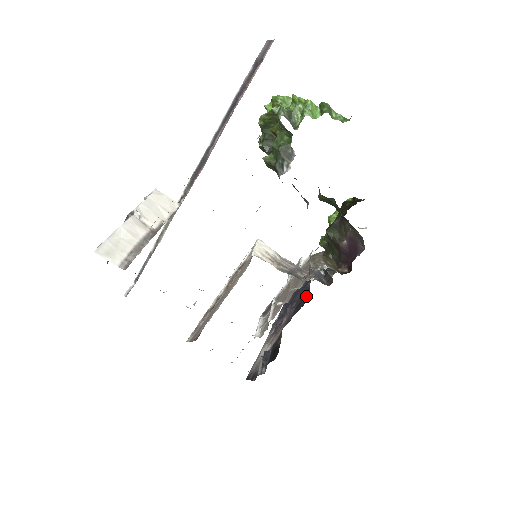
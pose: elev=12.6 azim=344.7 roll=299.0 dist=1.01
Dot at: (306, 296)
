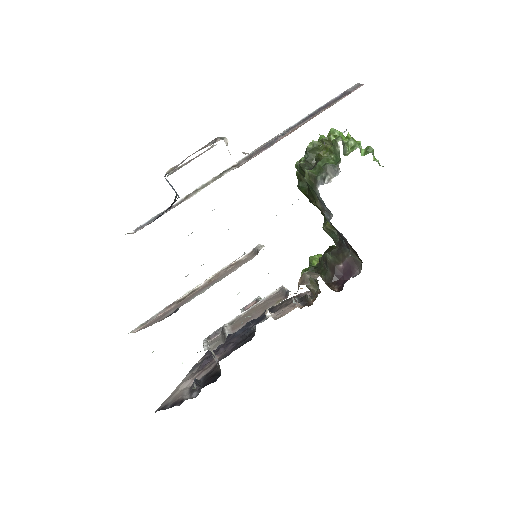
Dot at: occluded
